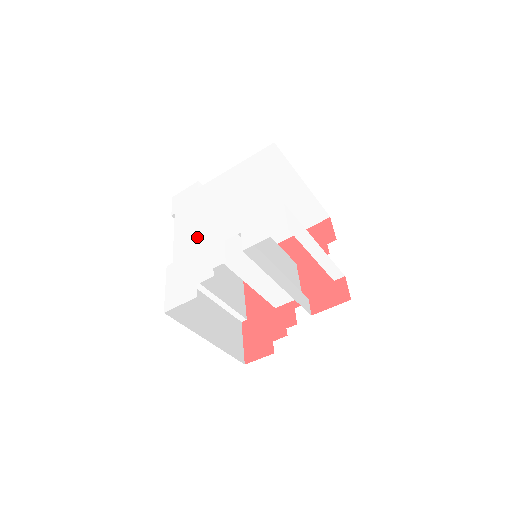
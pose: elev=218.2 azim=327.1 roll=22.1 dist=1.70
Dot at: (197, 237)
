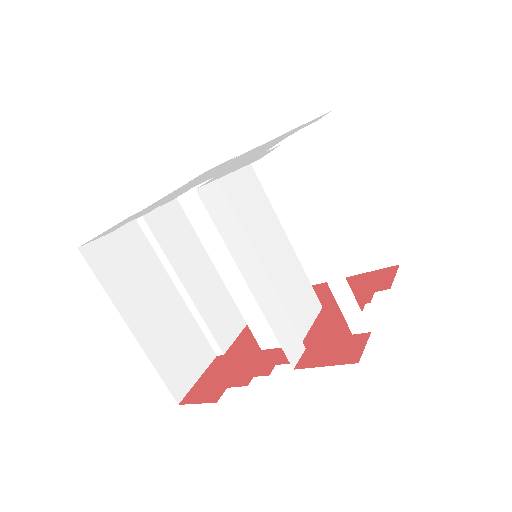
Dot at: occluded
